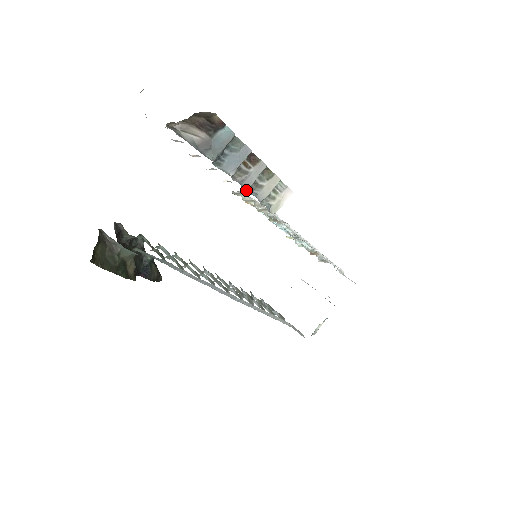
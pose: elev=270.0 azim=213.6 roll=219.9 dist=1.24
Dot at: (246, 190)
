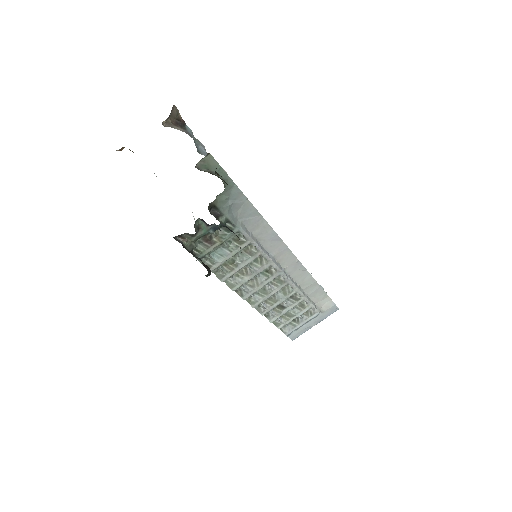
Dot at: occluded
